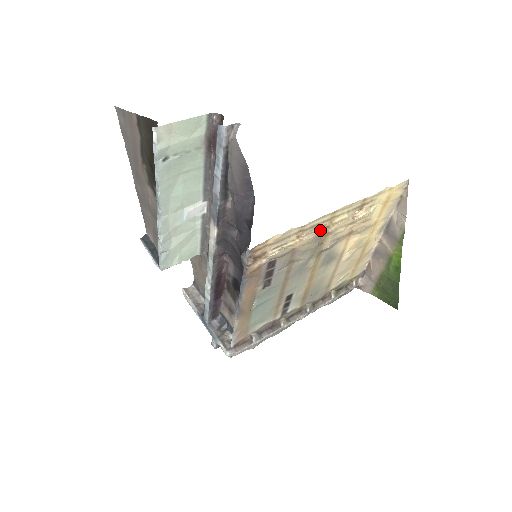
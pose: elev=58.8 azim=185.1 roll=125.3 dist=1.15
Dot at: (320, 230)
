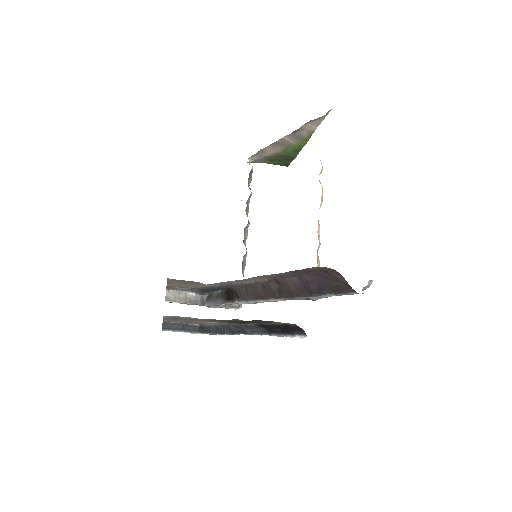
Dot at: occluded
